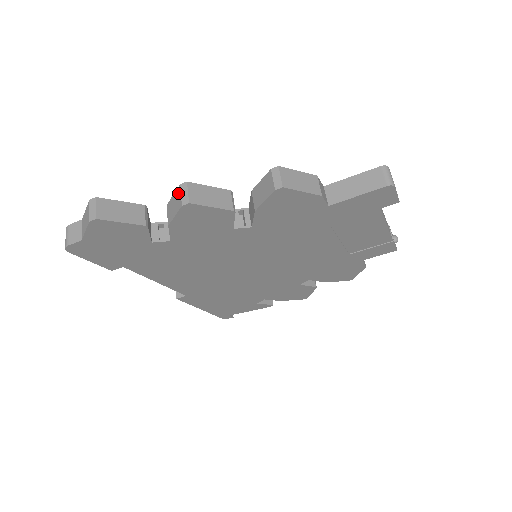
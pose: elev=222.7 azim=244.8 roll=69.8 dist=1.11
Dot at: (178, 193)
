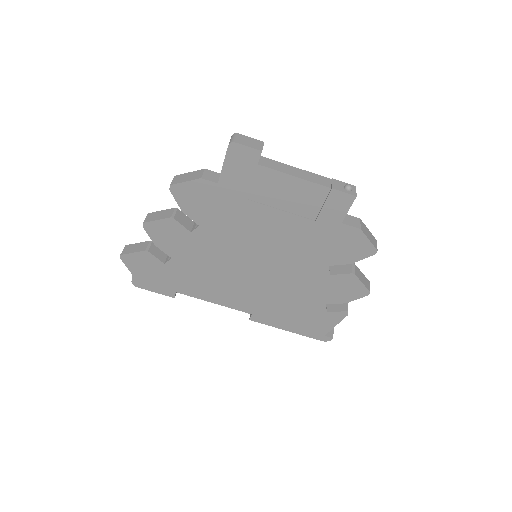
Dot at: occluded
